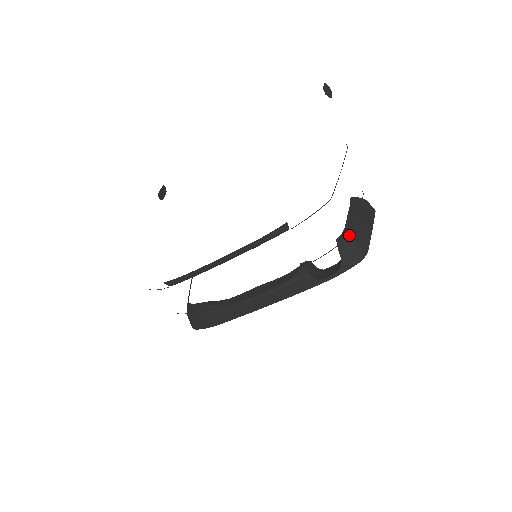
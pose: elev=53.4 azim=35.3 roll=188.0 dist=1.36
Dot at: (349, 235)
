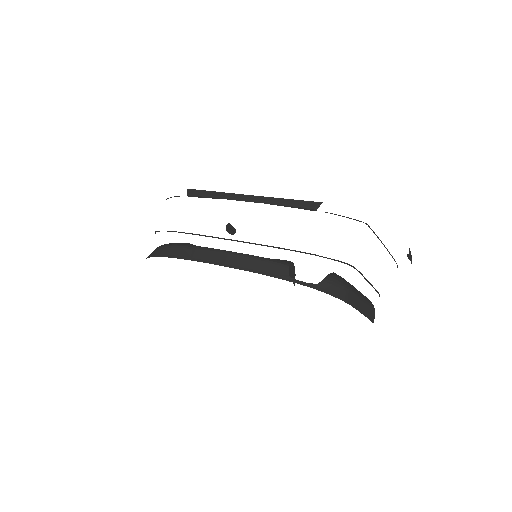
Dot at: (346, 281)
